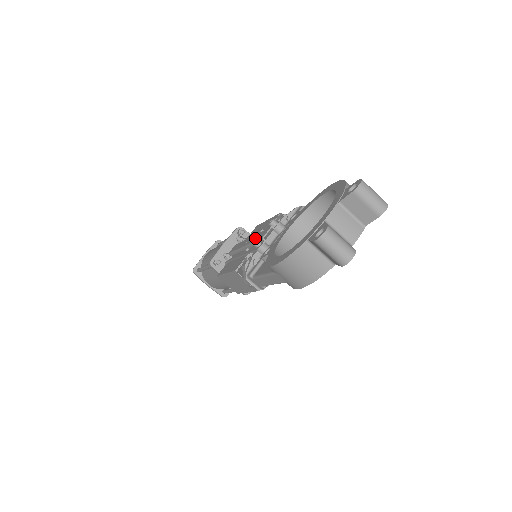
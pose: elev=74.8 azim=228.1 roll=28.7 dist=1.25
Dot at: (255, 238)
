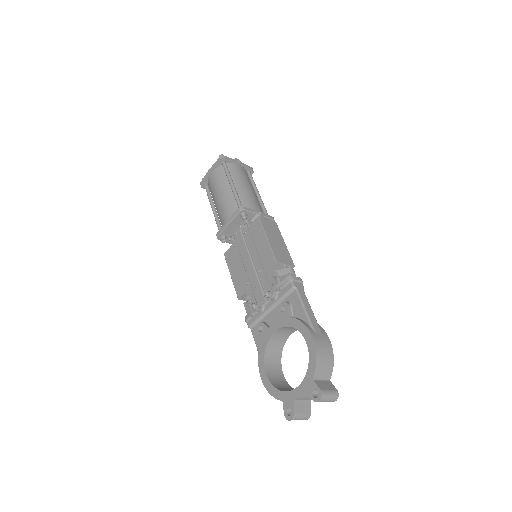
Dot at: (253, 285)
